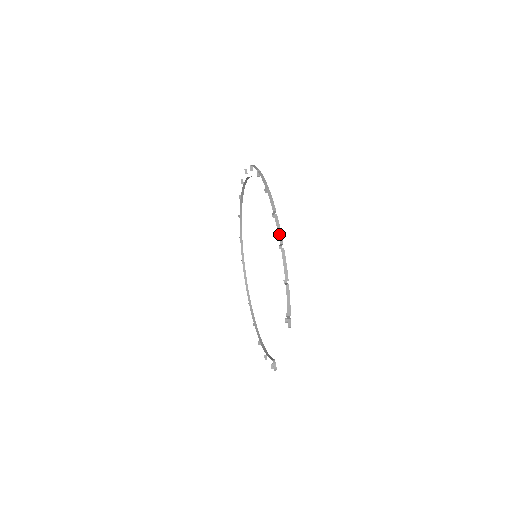
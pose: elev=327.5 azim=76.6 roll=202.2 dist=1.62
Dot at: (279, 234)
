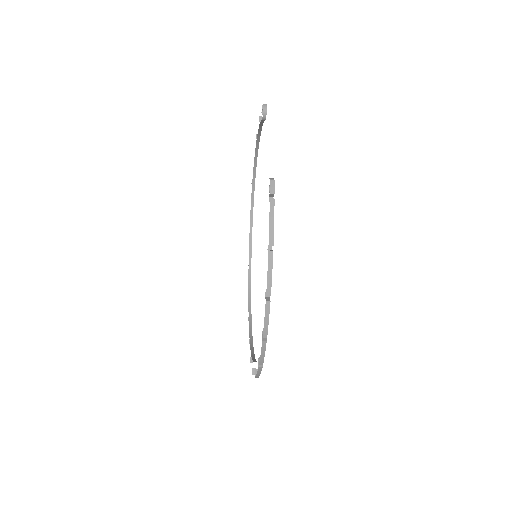
Dot at: occluded
